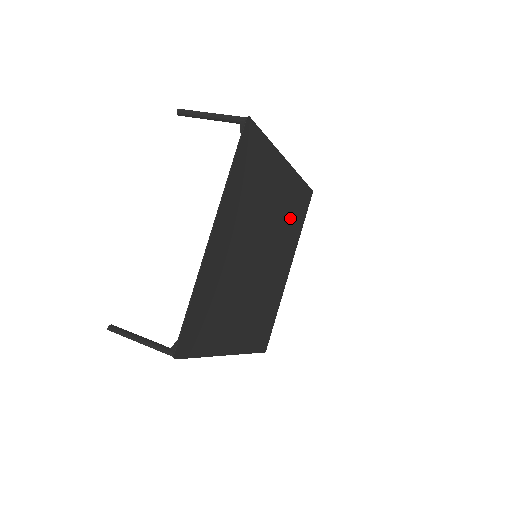
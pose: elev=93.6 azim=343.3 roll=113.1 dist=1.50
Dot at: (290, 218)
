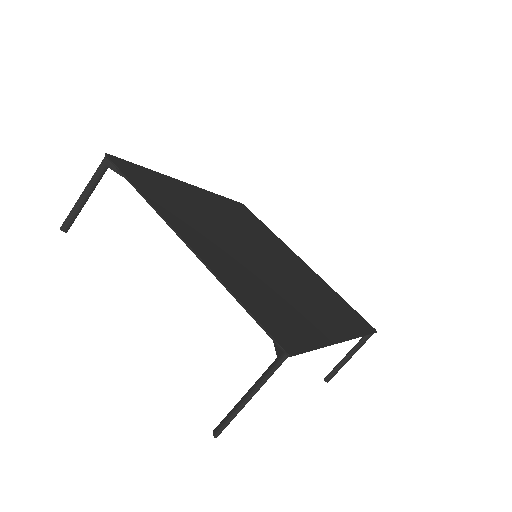
Dot at: (248, 223)
